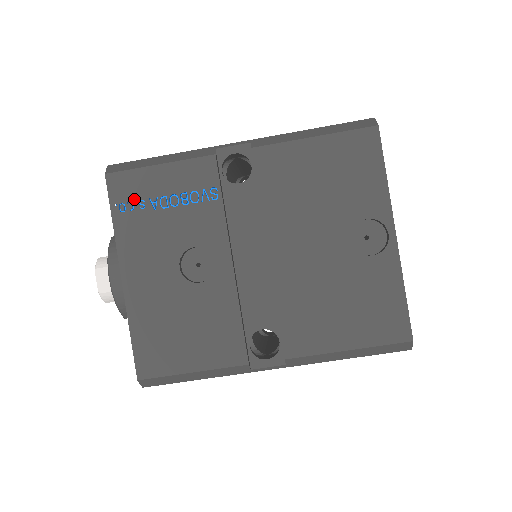
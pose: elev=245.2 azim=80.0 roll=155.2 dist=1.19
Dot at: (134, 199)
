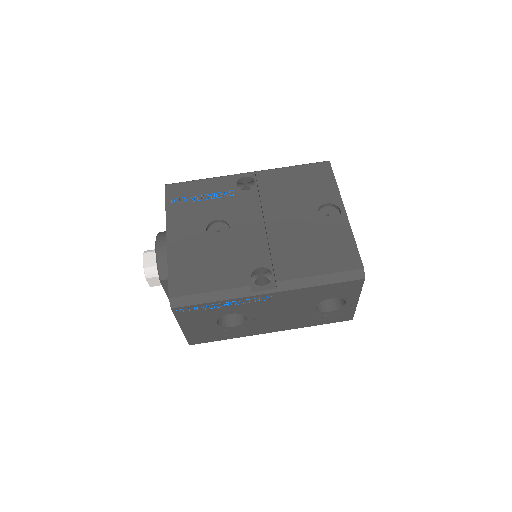
Dot at: (181, 196)
